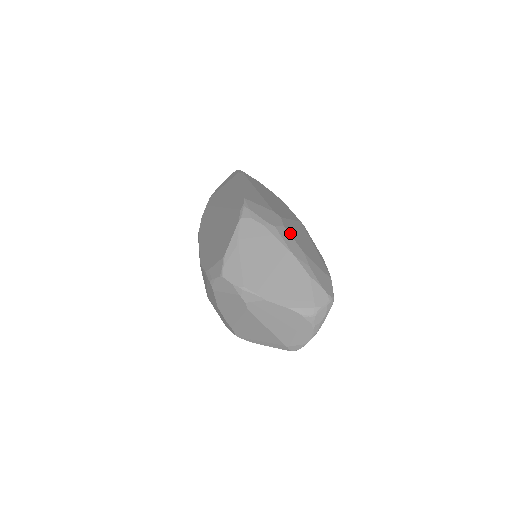
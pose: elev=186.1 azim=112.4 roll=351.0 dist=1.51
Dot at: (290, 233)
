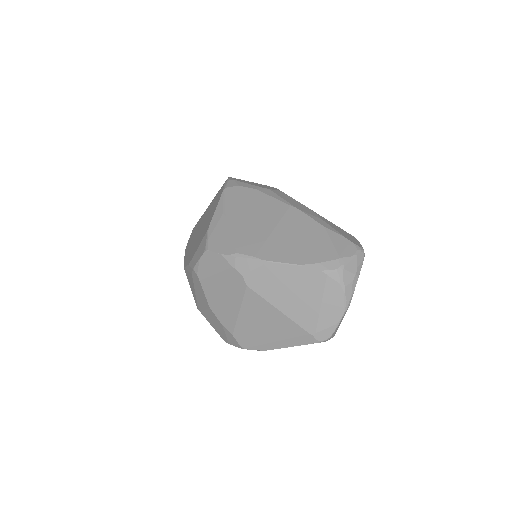
Dot at: (290, 197)
